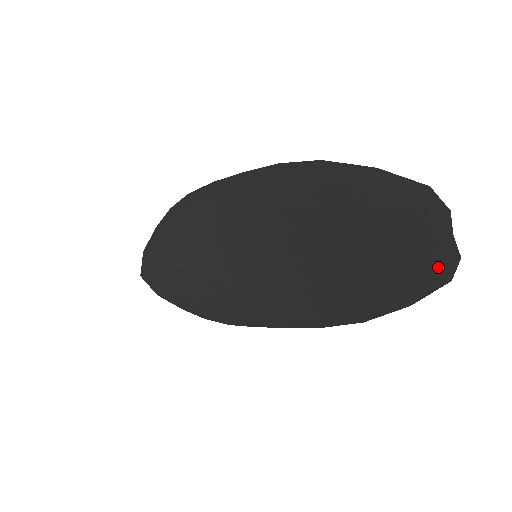
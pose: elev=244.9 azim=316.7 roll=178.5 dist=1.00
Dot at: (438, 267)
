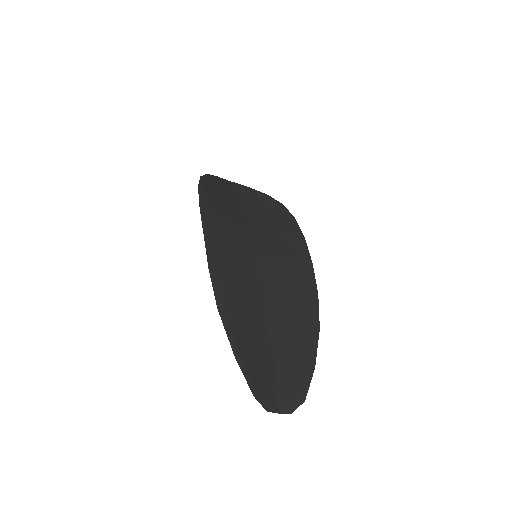
Dot at: (293, 398)
